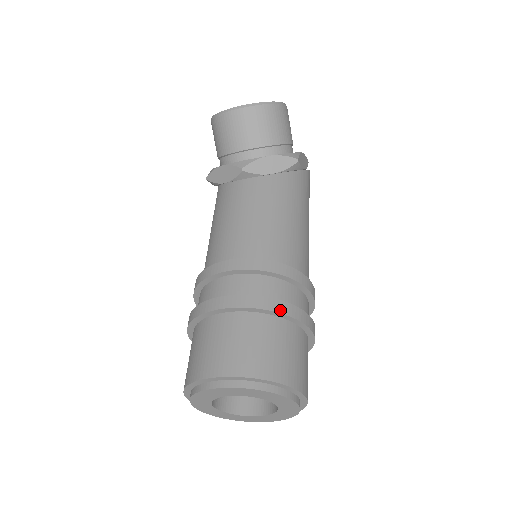
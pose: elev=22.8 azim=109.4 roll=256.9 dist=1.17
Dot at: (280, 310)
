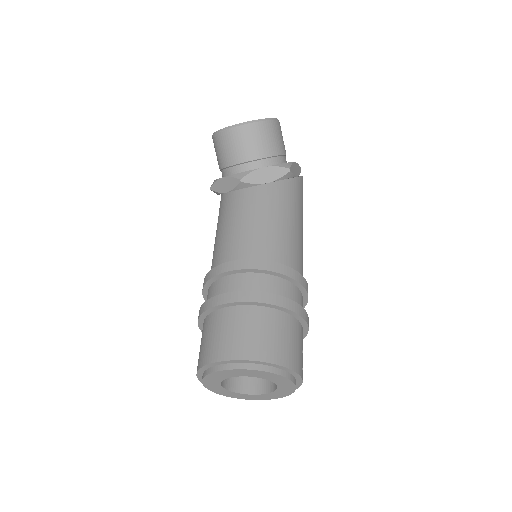
Dot at: (275, 303)
